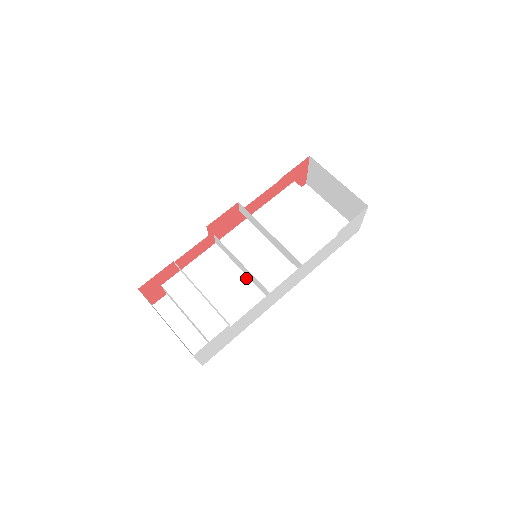
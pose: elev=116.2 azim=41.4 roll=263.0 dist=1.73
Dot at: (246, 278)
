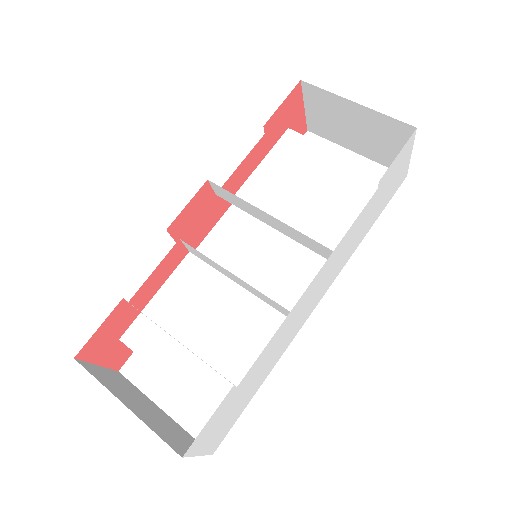
Dot at: (248, 295)
